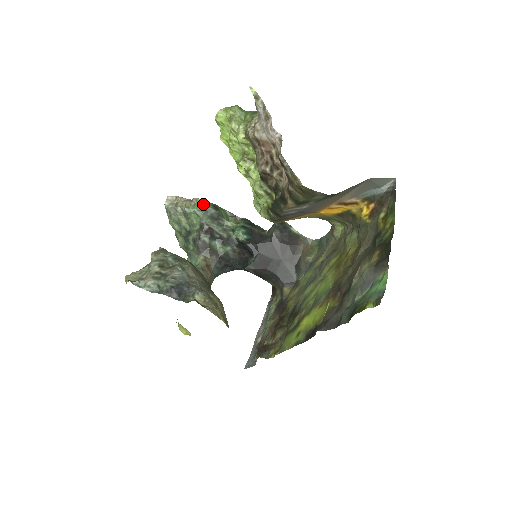
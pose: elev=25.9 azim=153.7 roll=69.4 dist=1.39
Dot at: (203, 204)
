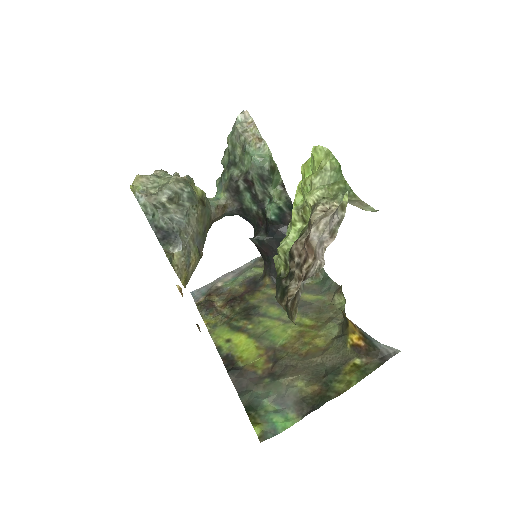
Dot at: (265, 157)
